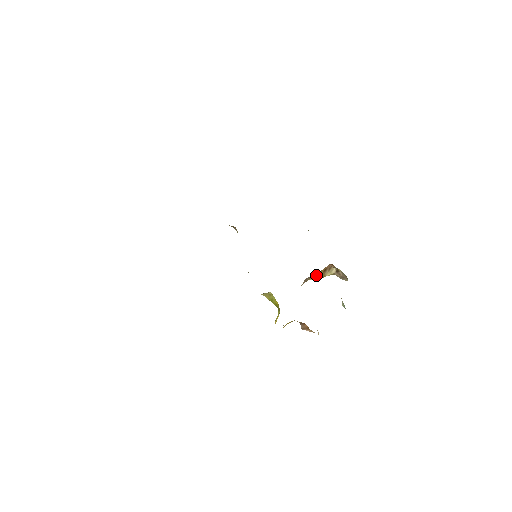
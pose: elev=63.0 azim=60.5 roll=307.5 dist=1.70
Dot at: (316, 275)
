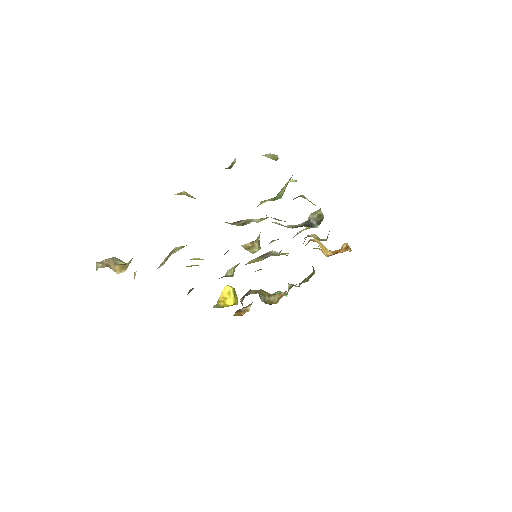
Dot at: occluded
